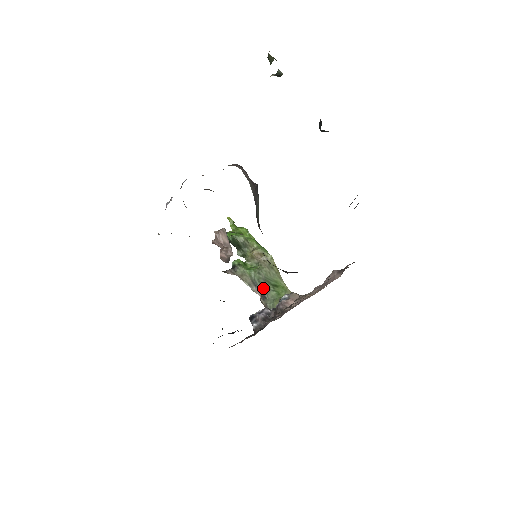
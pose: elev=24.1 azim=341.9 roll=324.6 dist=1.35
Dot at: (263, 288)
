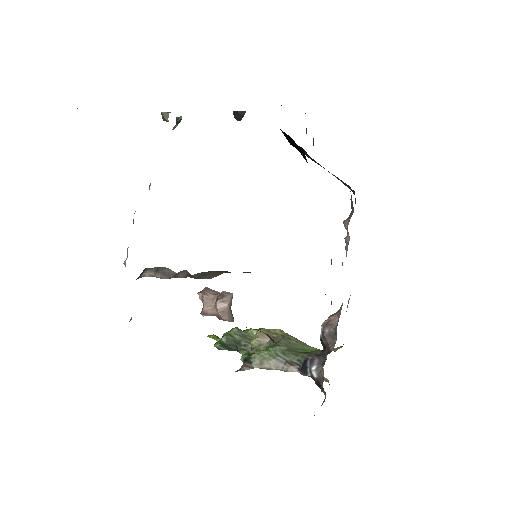
Dot at: (294, 360)
